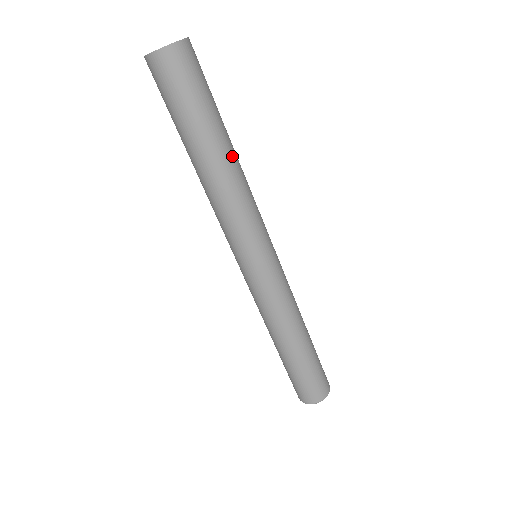
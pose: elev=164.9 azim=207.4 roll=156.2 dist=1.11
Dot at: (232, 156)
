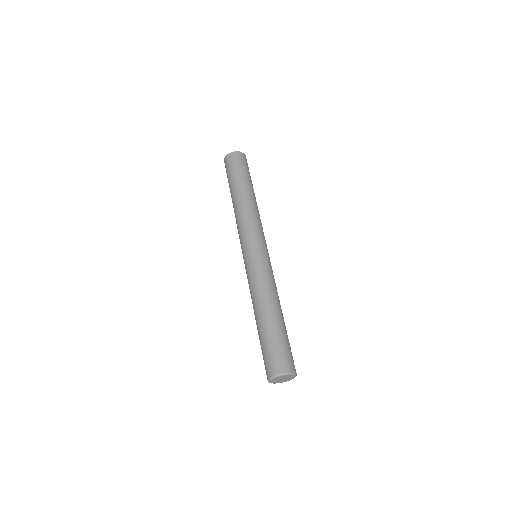
Dot at: (247, 196)
